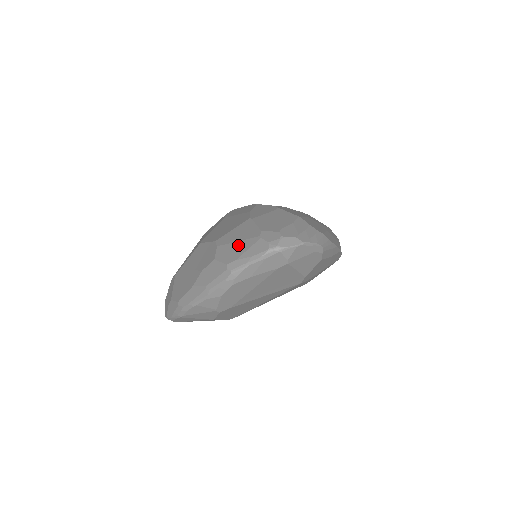
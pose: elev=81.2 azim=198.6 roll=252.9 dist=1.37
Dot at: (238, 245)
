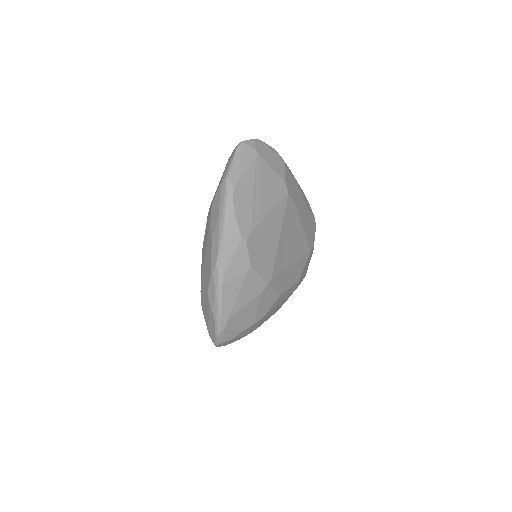
Dot at: (220, 180)
